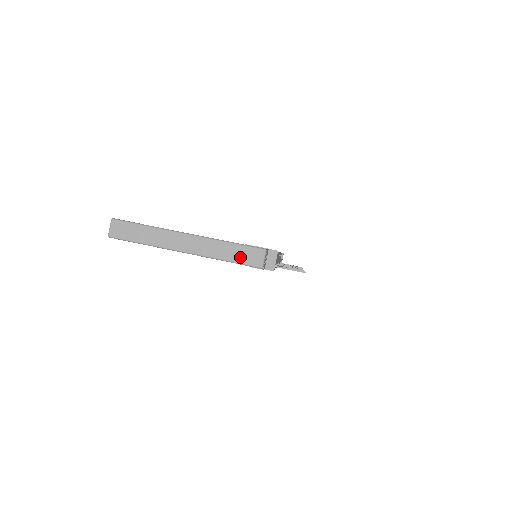
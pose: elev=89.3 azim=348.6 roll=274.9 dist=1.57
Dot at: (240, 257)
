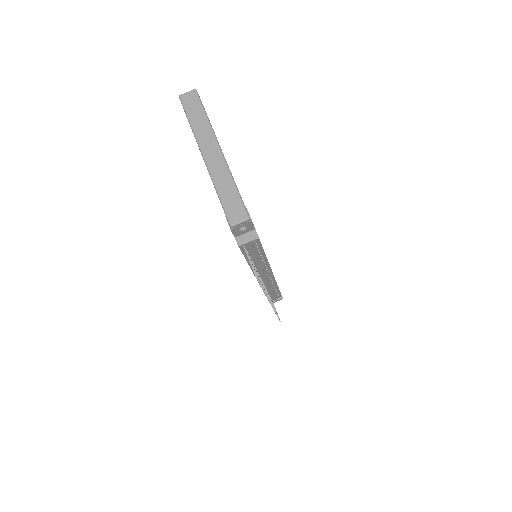
Dot at: (228, 202)
